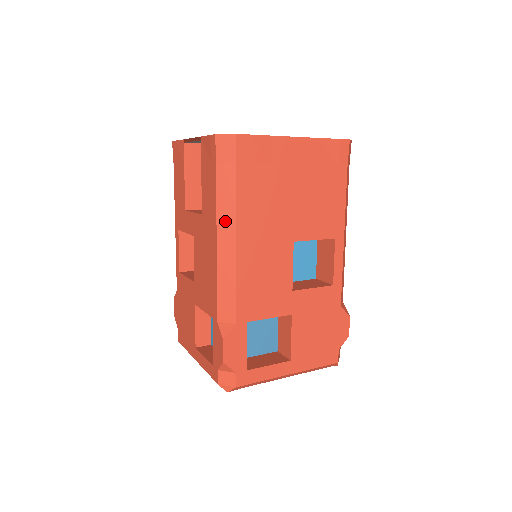
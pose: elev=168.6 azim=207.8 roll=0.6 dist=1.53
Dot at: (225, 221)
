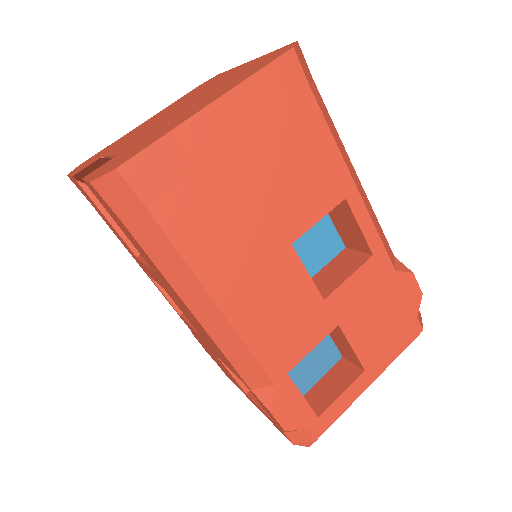
Dot at: (183, 284)
